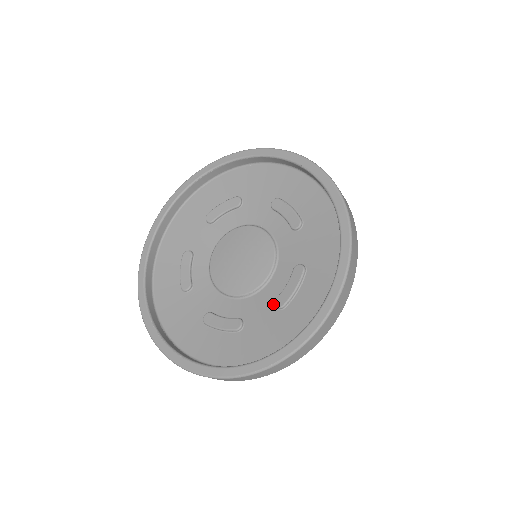
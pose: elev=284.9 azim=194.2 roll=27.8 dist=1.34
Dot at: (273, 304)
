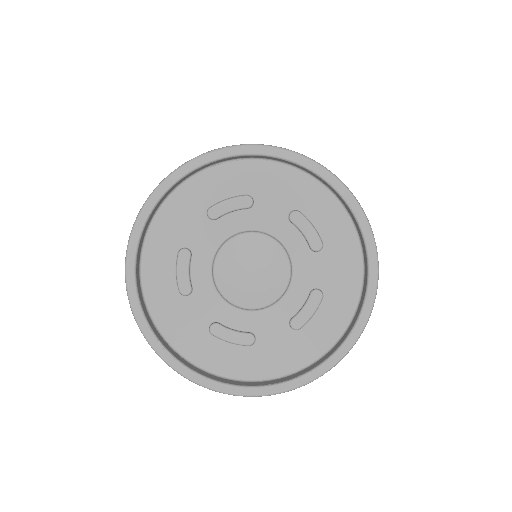
Dot at: (287, 323)
